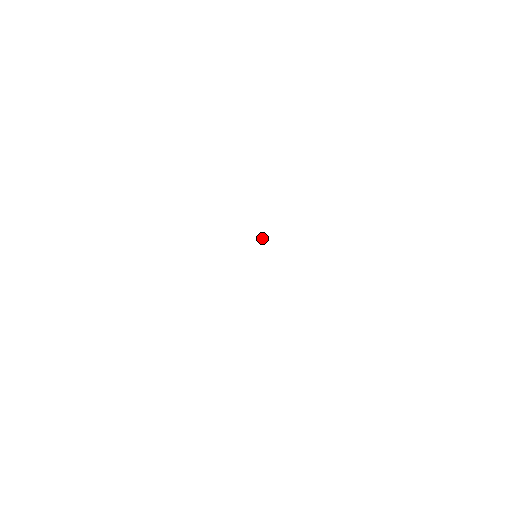
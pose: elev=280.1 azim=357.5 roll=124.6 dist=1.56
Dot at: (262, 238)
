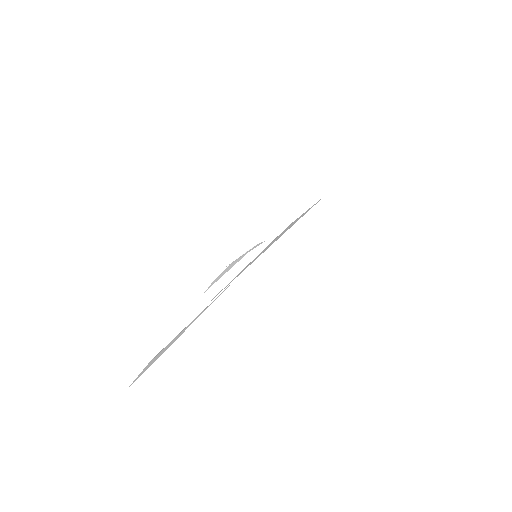
Dot at: (241, 255)
